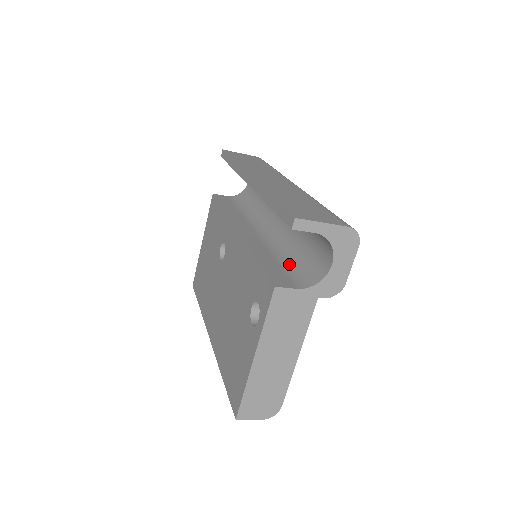
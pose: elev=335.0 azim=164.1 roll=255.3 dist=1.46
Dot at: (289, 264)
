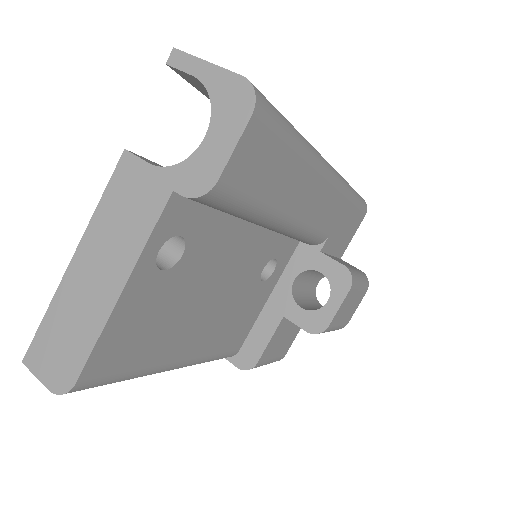
Dot at: occluded
